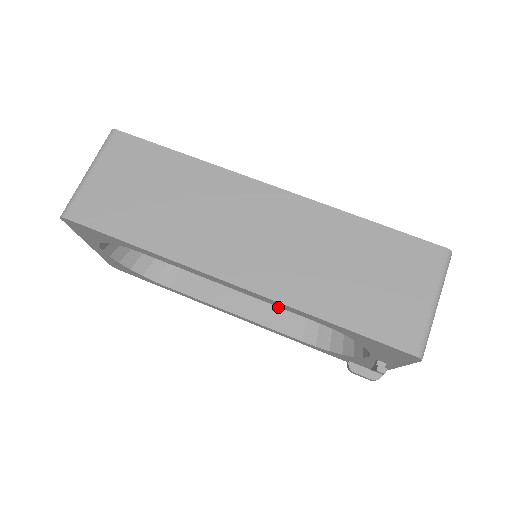
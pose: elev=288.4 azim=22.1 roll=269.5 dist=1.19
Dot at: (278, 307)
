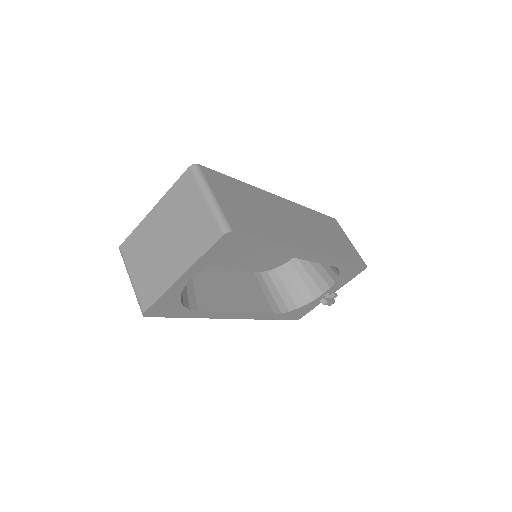
Dot at: (254, 298)
